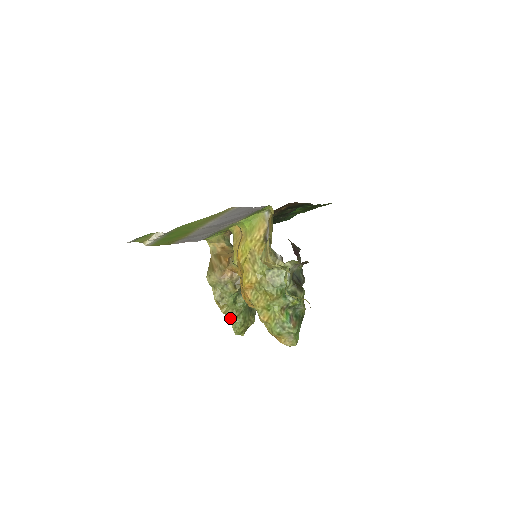
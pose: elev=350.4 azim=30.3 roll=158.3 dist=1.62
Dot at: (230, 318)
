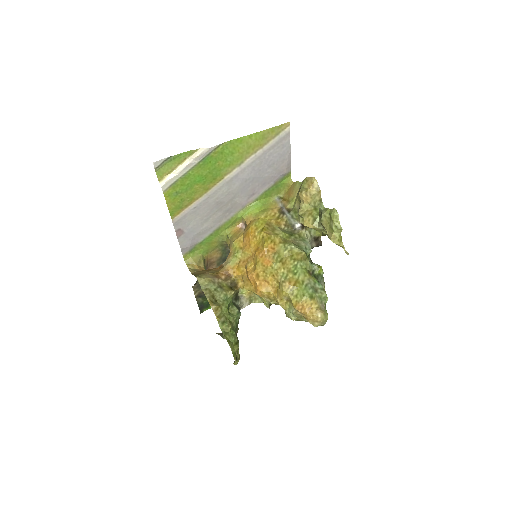
Dot at: (222, 331)
